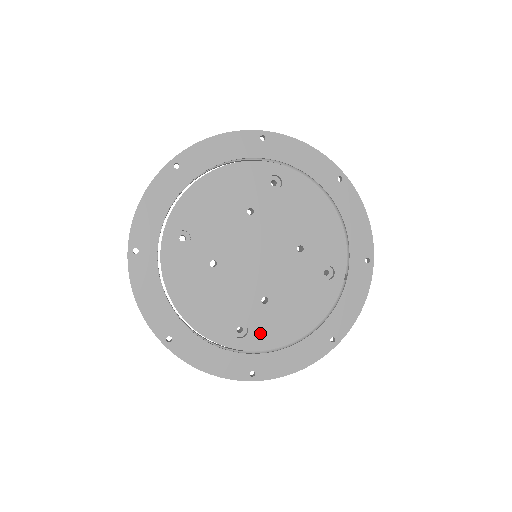
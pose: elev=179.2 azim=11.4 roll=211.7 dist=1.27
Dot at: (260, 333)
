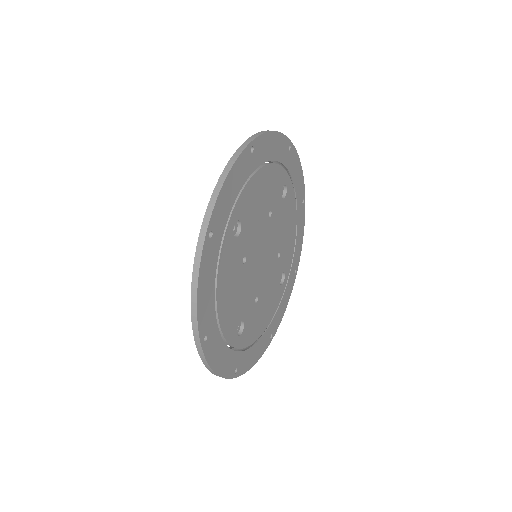
Dot at: (287, 262)
